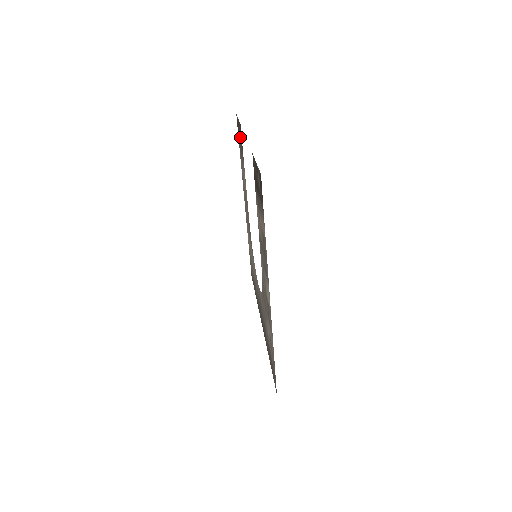
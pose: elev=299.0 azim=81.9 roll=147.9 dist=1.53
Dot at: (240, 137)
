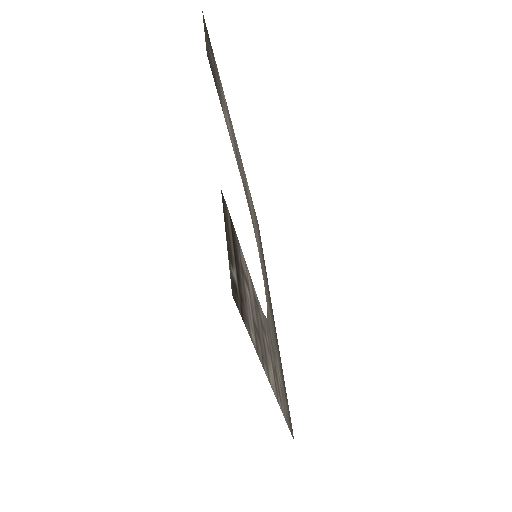
Dot at: (212, 65)
